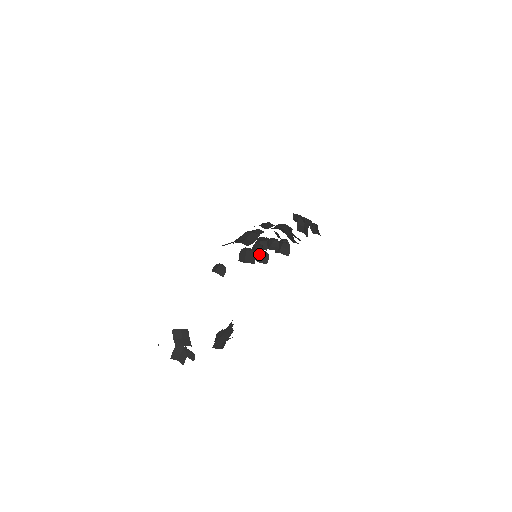
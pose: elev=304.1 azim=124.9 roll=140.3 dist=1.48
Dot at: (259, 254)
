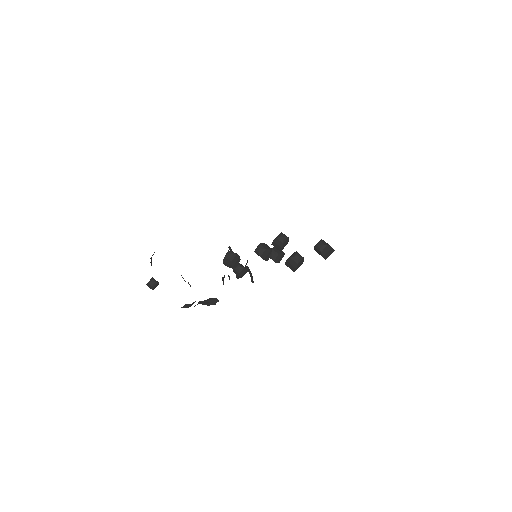
Dot at: (235, 266)
